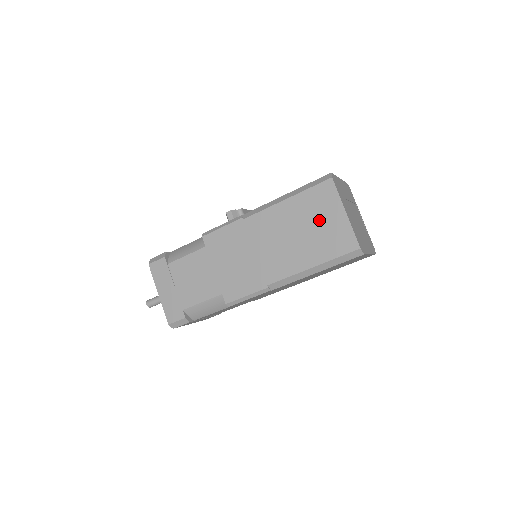
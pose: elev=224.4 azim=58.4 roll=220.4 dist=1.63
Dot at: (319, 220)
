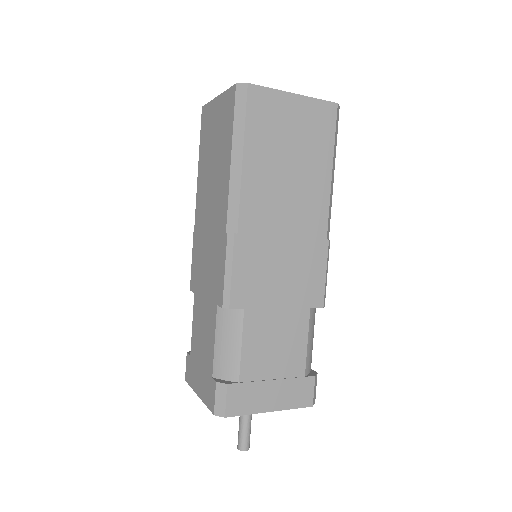
Dot at: (213, 133)
